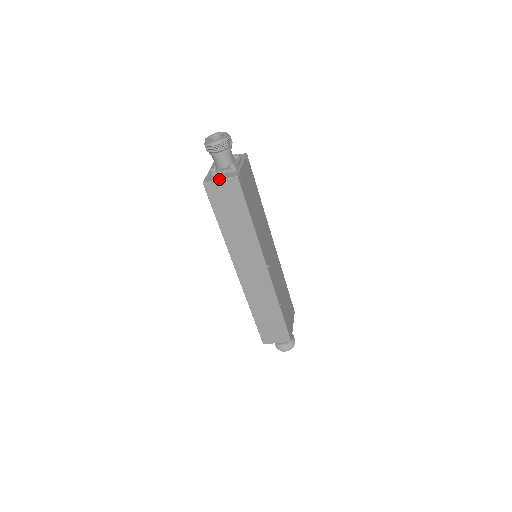
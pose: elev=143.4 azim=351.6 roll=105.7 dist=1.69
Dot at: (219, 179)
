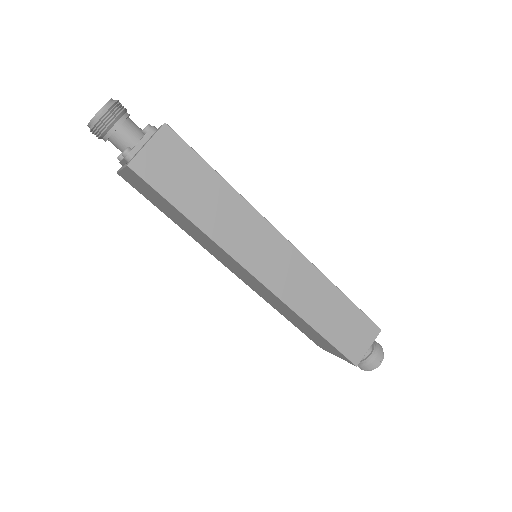
Dot at: (145, 144)
